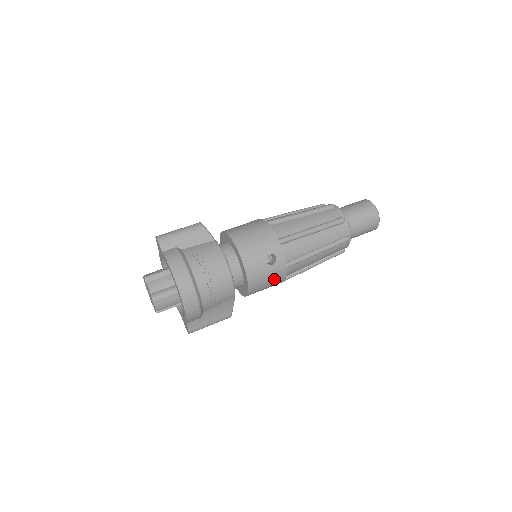
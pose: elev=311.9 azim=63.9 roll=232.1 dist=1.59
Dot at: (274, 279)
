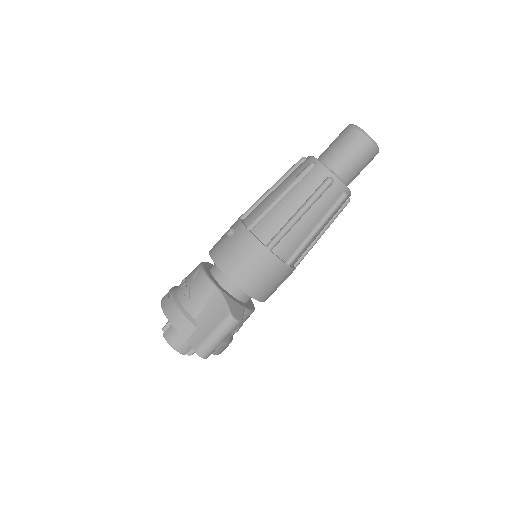
Dot at: occluded
